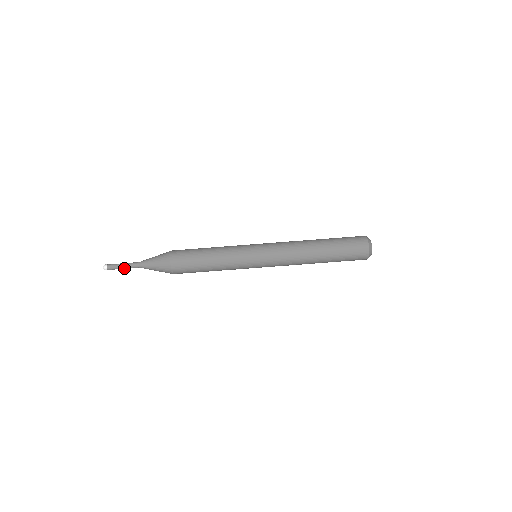
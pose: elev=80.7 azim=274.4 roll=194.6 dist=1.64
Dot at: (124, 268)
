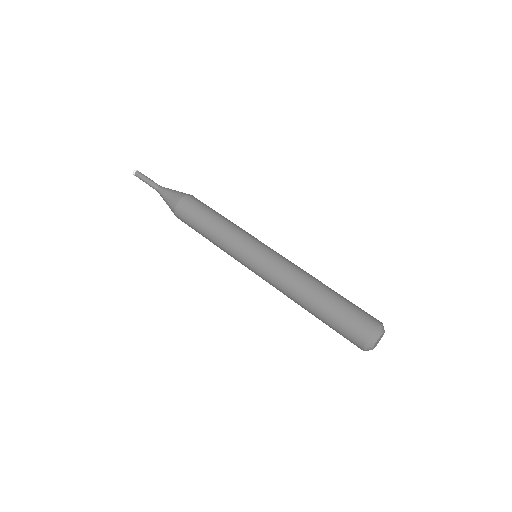
Dot at: (147, 180)
